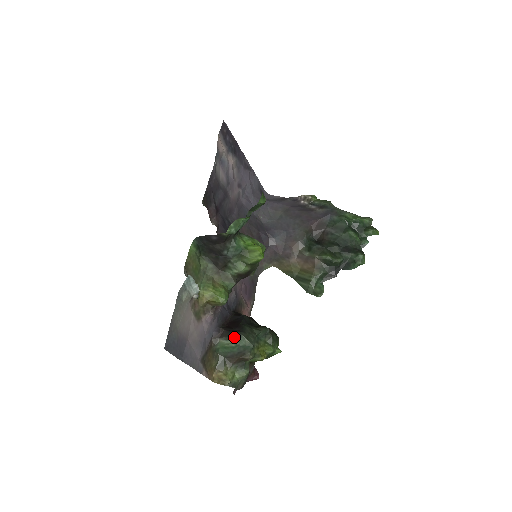
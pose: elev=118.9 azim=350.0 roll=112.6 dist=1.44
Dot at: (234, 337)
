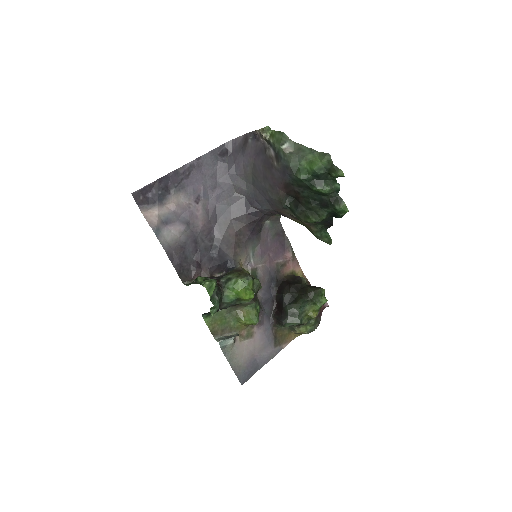
Dot at: occluded
